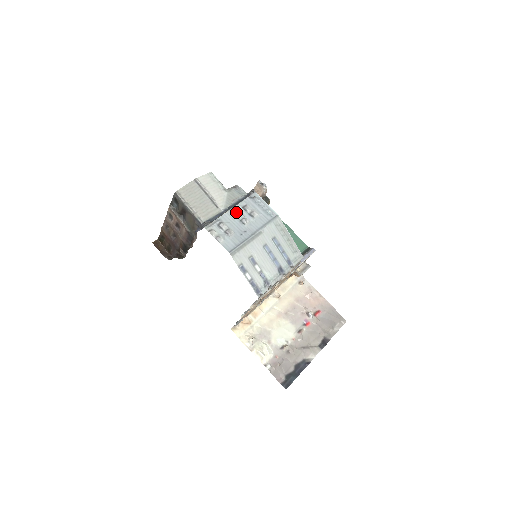
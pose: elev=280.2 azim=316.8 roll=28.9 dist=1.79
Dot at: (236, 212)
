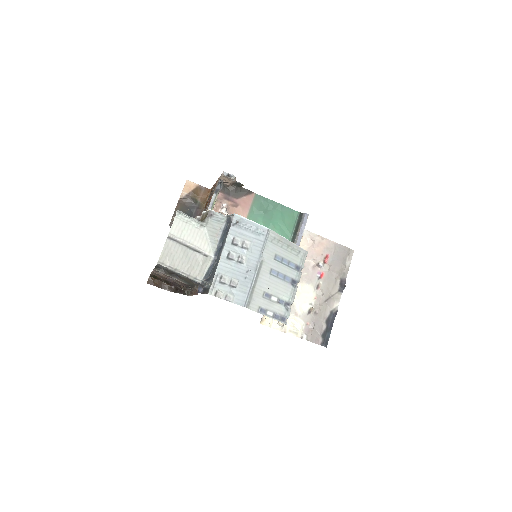
Dot at: (229, 254)
